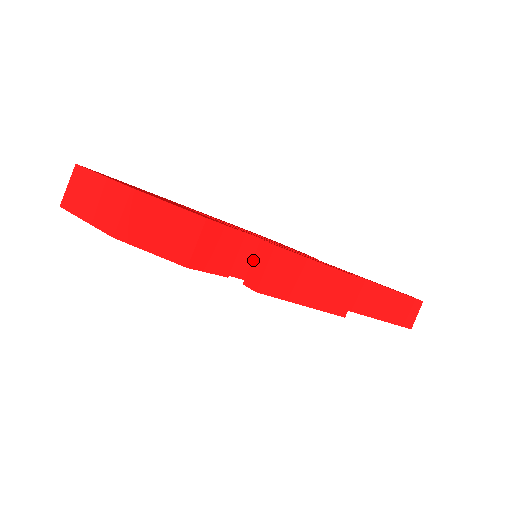
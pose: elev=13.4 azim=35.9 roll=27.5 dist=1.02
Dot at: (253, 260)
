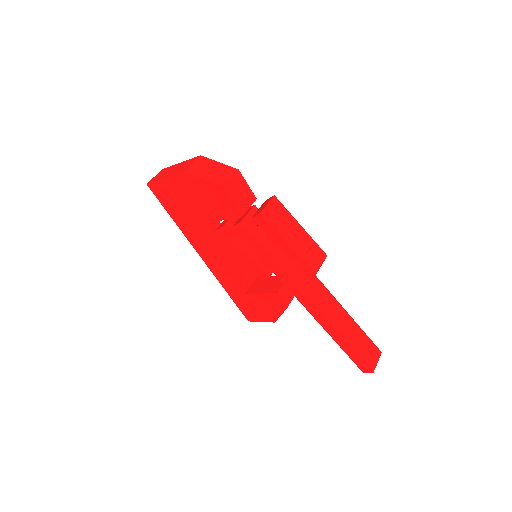
Dot at: (259, 208)
